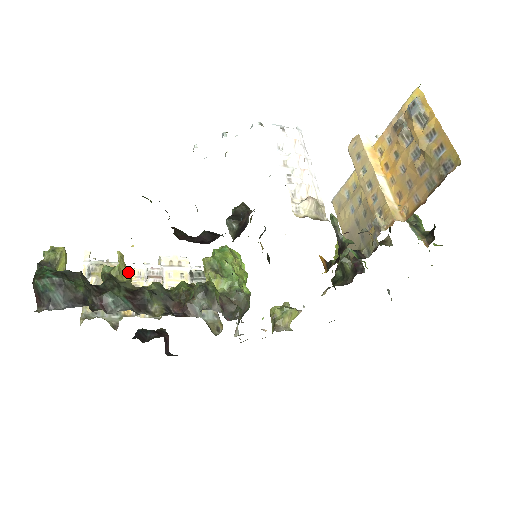
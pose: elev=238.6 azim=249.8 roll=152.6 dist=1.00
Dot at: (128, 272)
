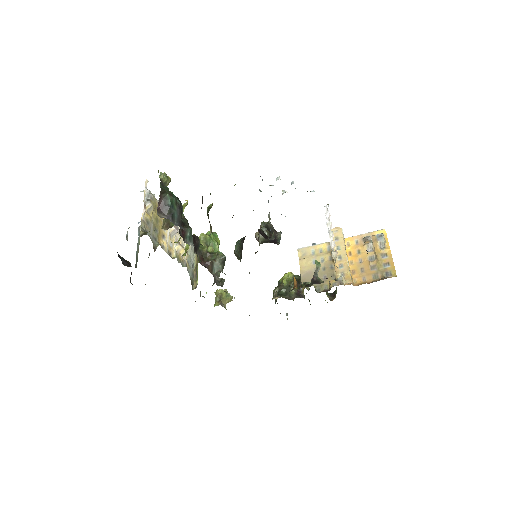
Dot at: occluded
